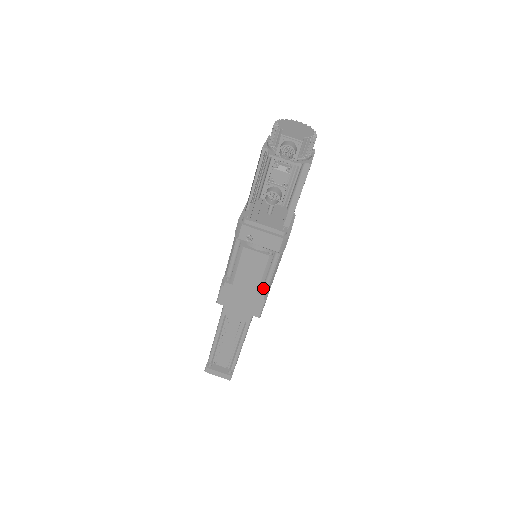
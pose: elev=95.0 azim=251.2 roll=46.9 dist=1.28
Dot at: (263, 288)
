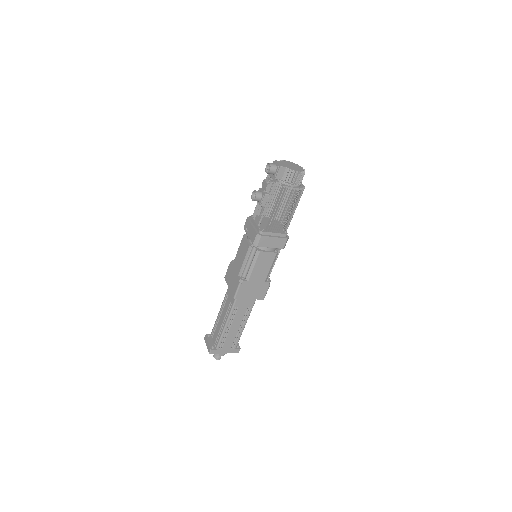
Dot at: (245, 277)
